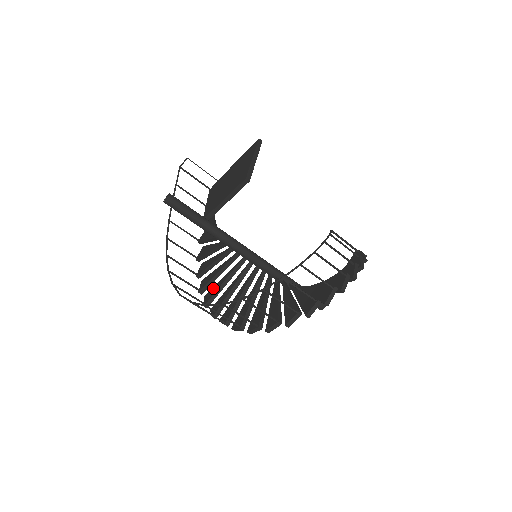
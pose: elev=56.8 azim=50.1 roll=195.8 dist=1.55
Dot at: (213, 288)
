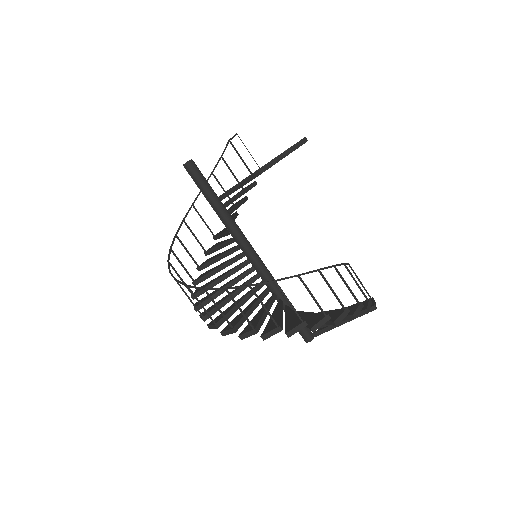
Dot at: (209, 270)
